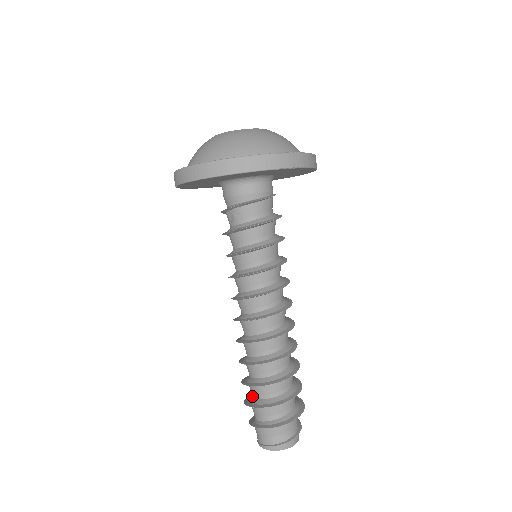
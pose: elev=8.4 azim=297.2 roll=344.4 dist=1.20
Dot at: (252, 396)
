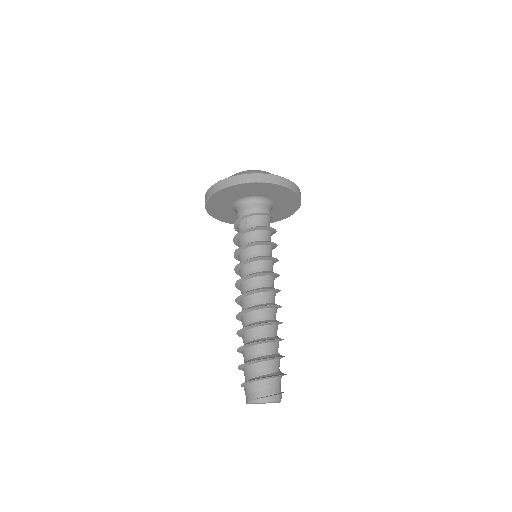
Dot at: (247, 359)
